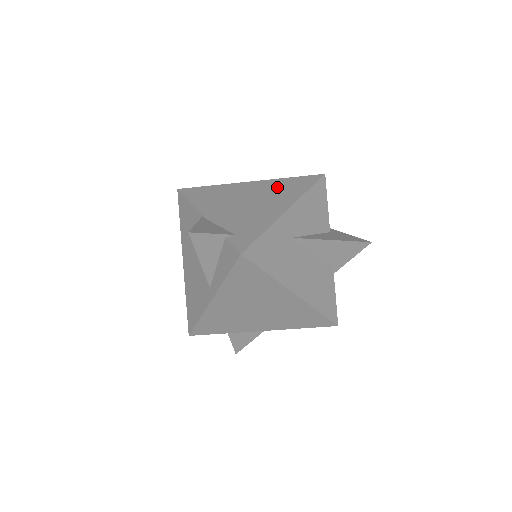
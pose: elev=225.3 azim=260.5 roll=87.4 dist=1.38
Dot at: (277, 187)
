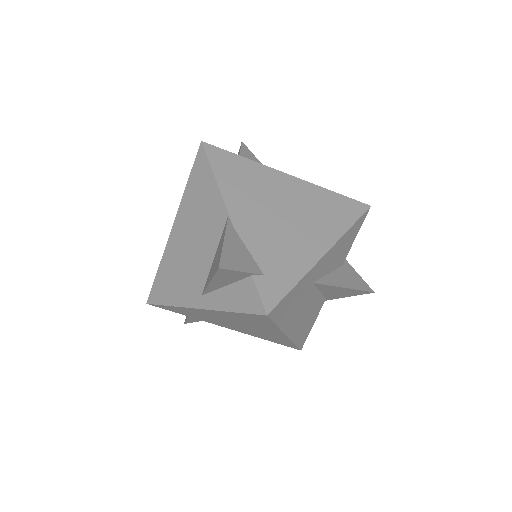
Dot at: (319, 204)
